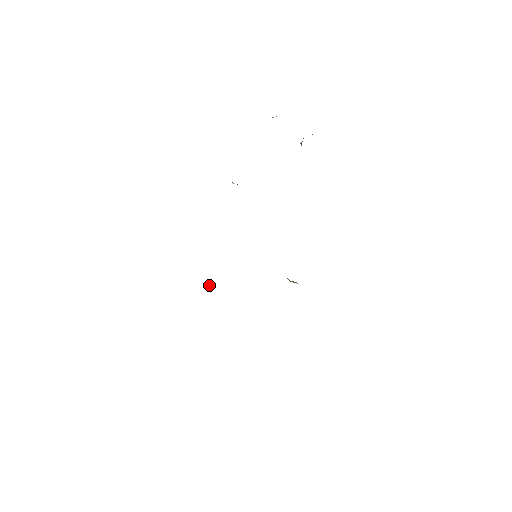
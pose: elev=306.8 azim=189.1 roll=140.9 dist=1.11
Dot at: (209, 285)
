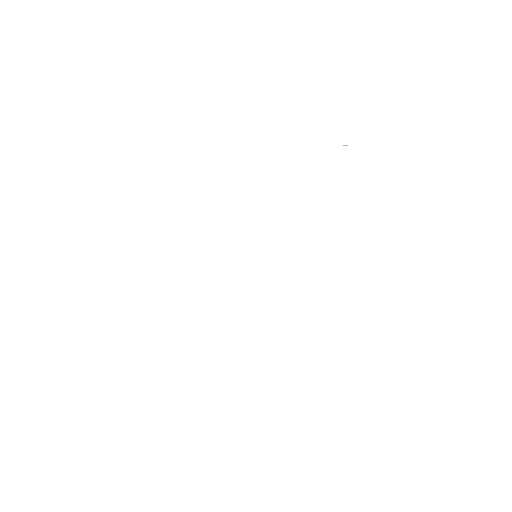
Dot at: occluded
